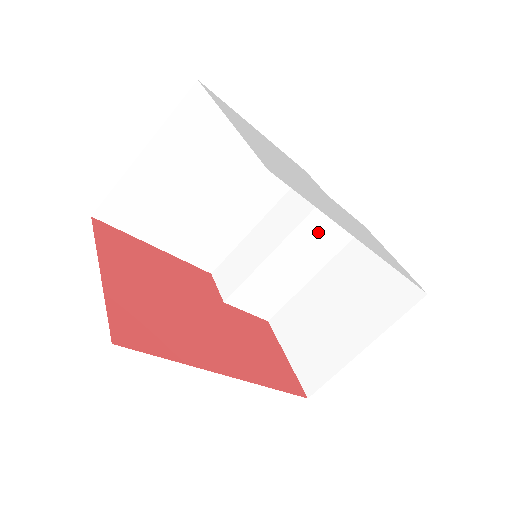
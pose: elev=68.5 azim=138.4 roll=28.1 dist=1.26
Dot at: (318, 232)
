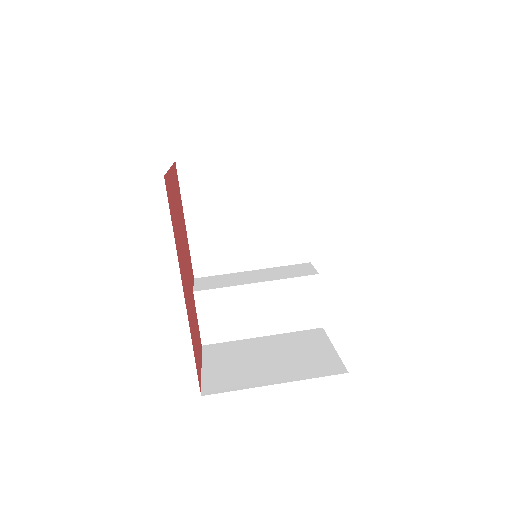
Dot at: (293, 298)
